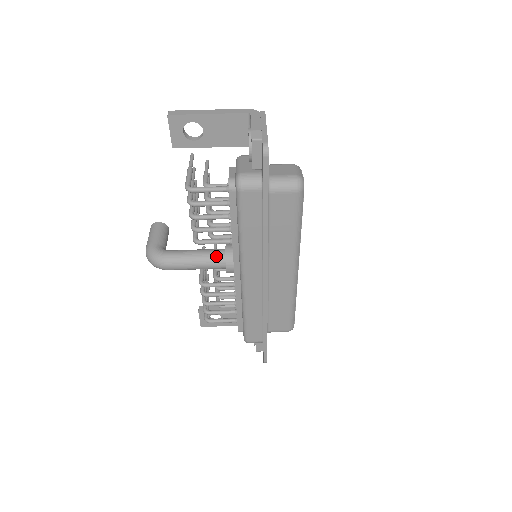
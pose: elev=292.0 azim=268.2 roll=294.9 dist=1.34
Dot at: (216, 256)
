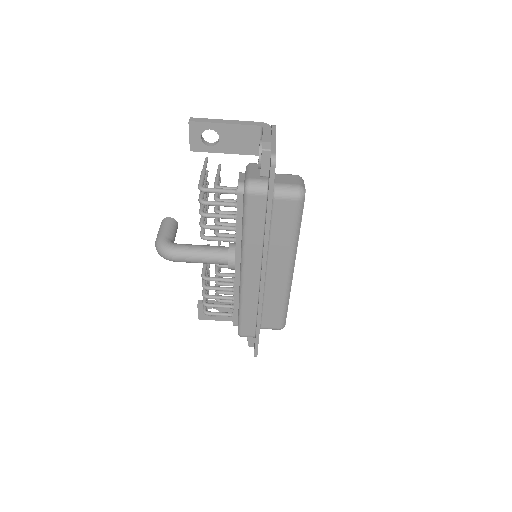
Dot at: (220, 252)
